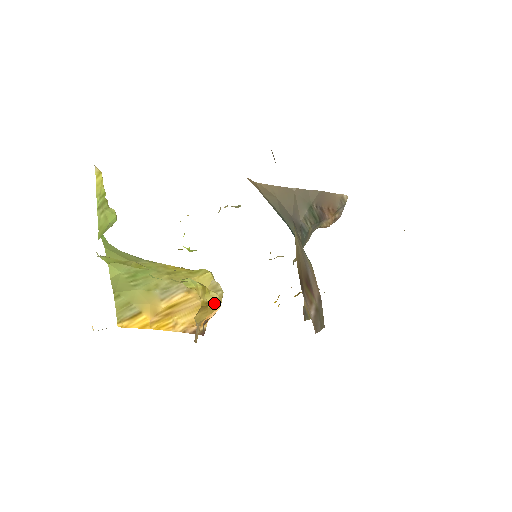
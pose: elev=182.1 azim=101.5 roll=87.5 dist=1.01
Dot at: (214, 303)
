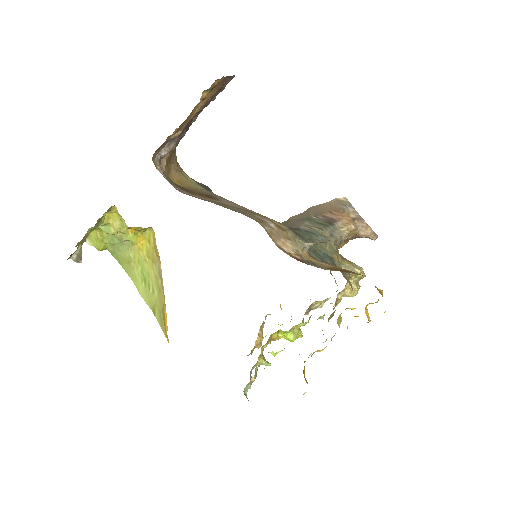
Dot at: occluded
